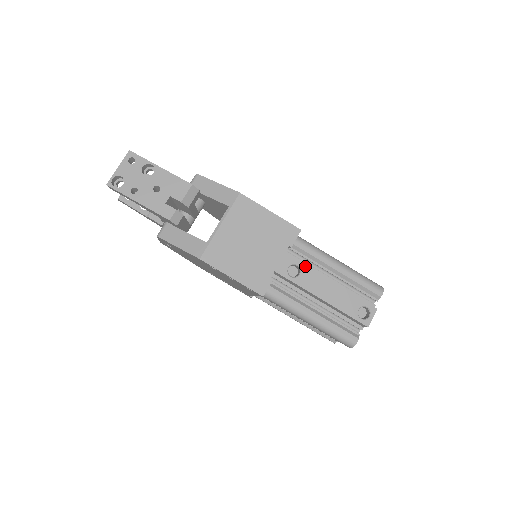
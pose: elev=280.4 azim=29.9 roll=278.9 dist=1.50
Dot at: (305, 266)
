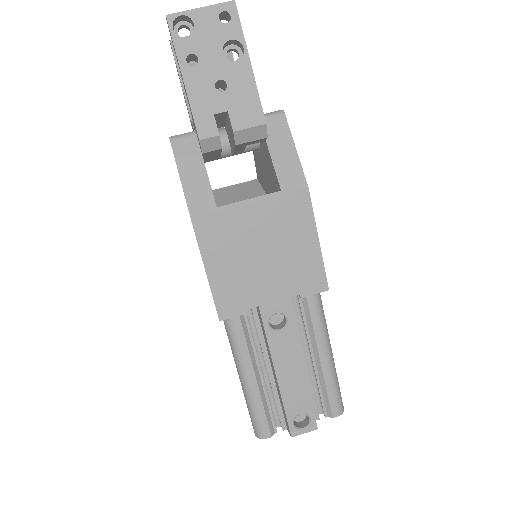
Dot at: (294, 327)
